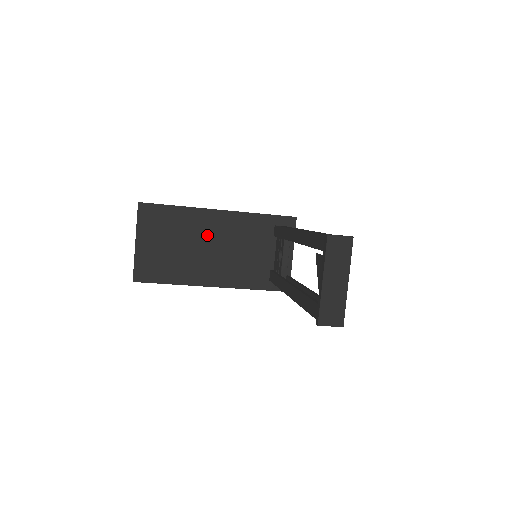
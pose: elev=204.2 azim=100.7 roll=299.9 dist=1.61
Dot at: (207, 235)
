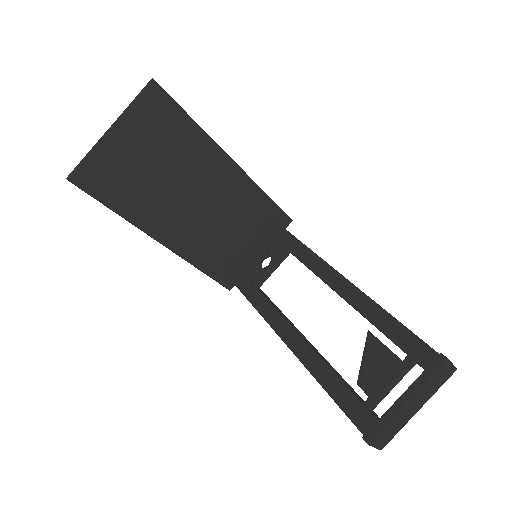
Dot at: (201, 181)
